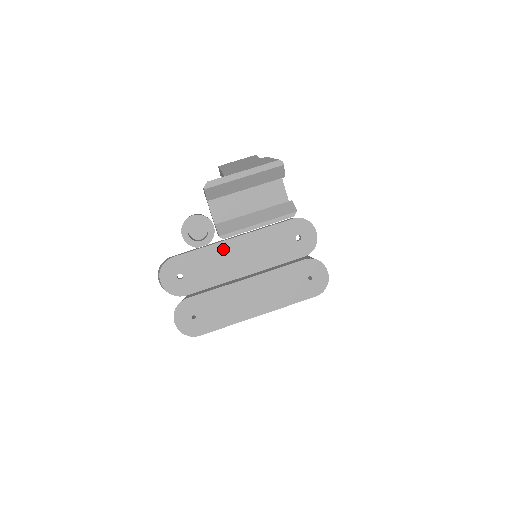
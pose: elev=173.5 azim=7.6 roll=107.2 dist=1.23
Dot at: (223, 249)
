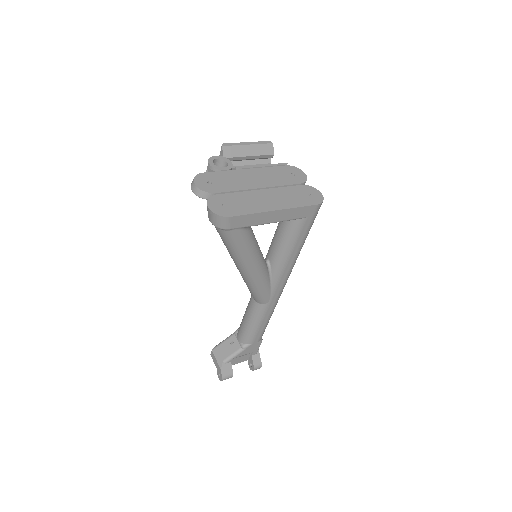
Dot at: (240, 173)
